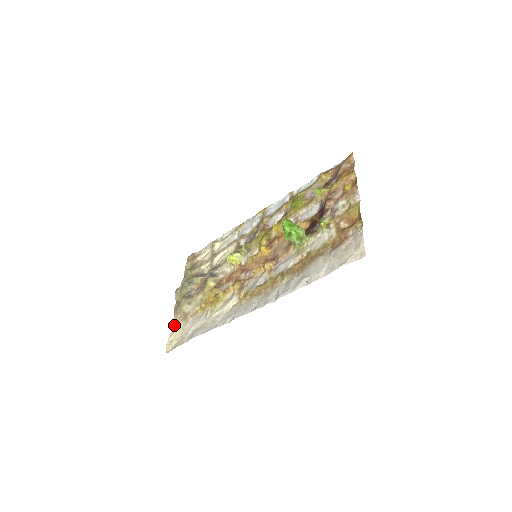
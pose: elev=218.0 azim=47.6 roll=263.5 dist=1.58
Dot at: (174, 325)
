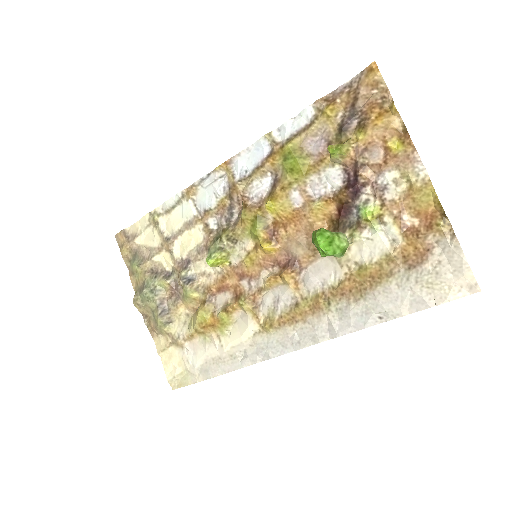
Dot at: (162, 351)
